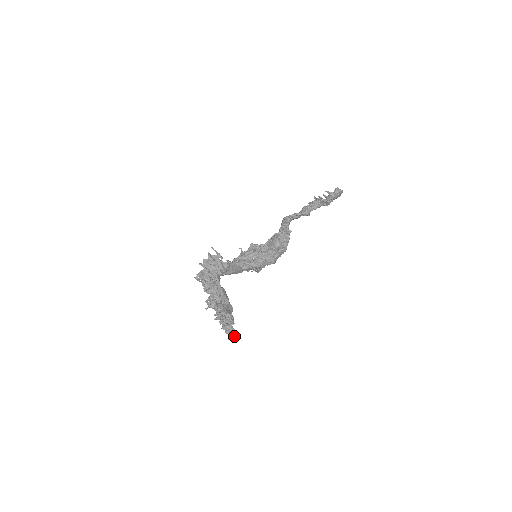
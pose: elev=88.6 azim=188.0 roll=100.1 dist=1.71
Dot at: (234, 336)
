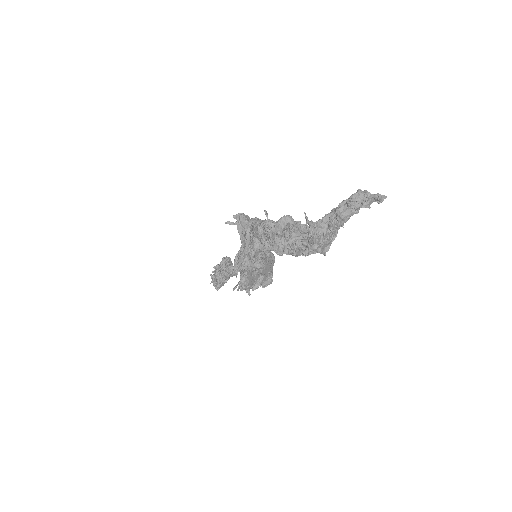
Dot at: (378, 195)
